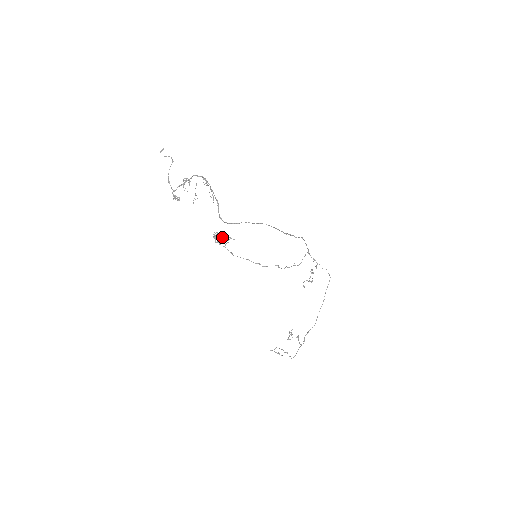
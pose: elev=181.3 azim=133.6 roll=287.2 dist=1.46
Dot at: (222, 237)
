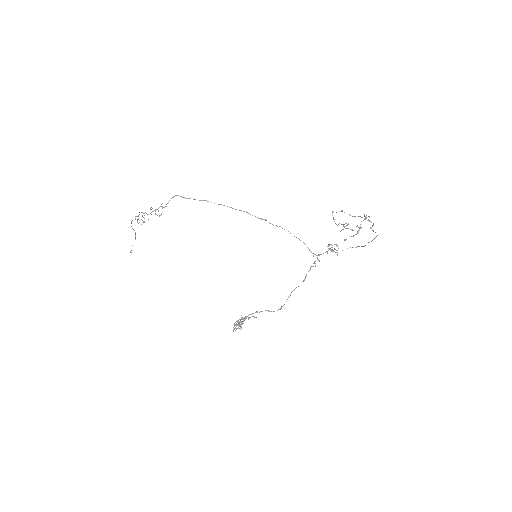
Dot at: occluded
